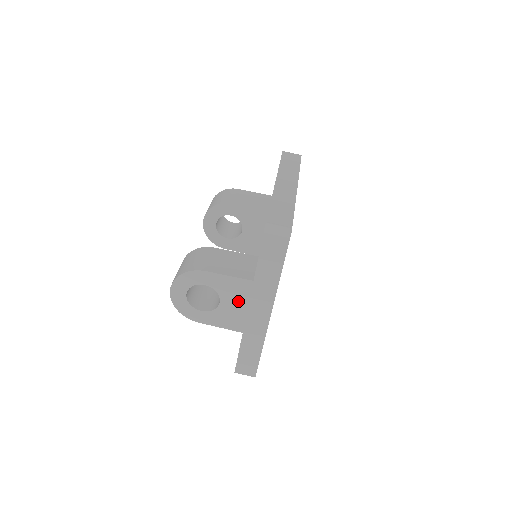
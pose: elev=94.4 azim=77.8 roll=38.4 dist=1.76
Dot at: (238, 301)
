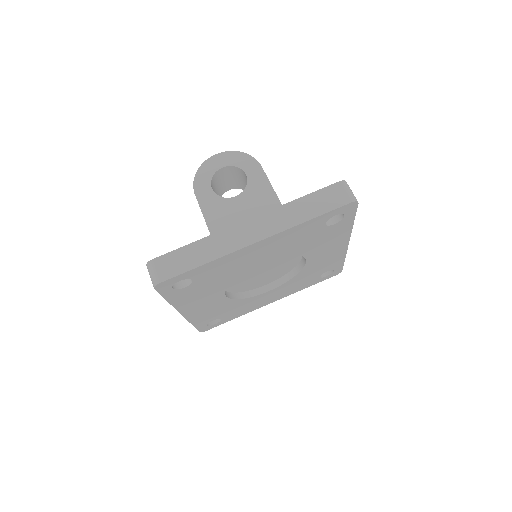
Dot at: (249, 209)
